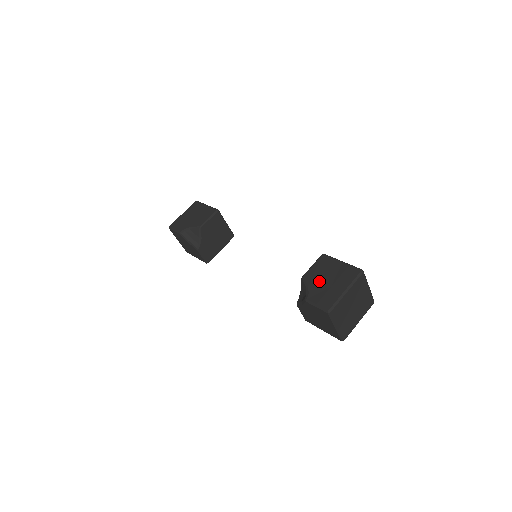
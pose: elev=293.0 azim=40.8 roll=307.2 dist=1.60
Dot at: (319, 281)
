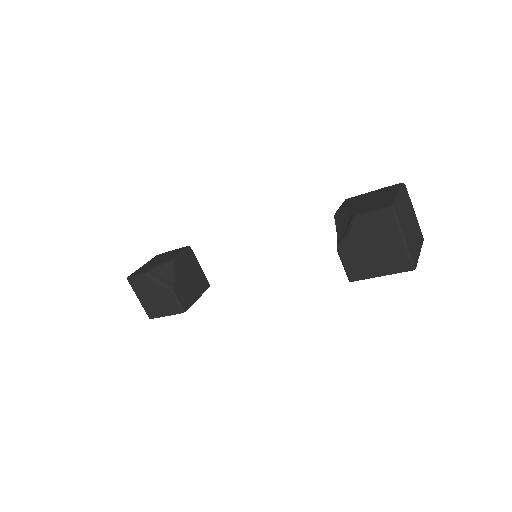
Dot at: (359, 205)
